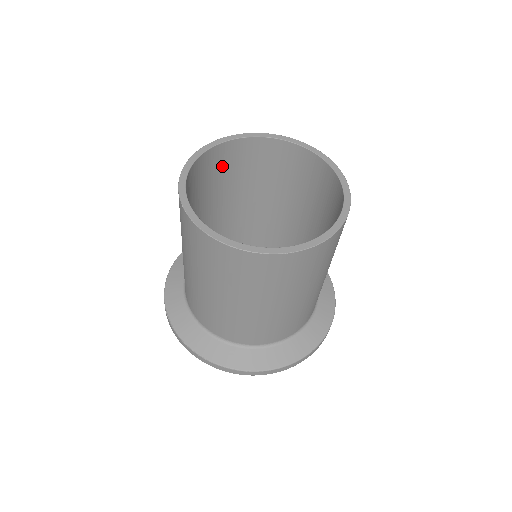
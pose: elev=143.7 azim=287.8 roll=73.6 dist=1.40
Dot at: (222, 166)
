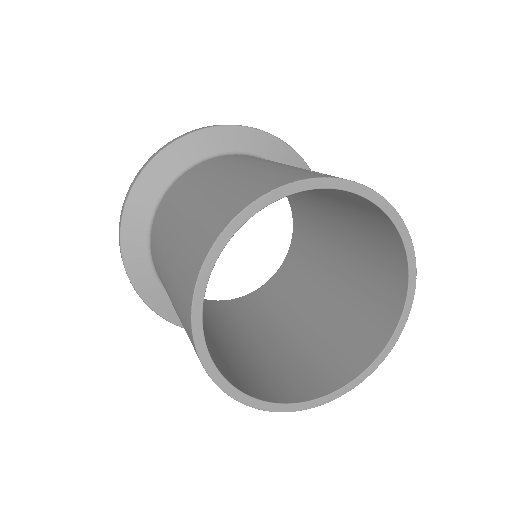
Dot at: occluded
